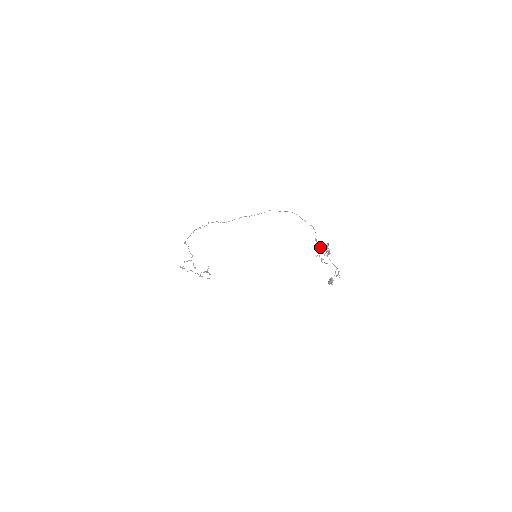
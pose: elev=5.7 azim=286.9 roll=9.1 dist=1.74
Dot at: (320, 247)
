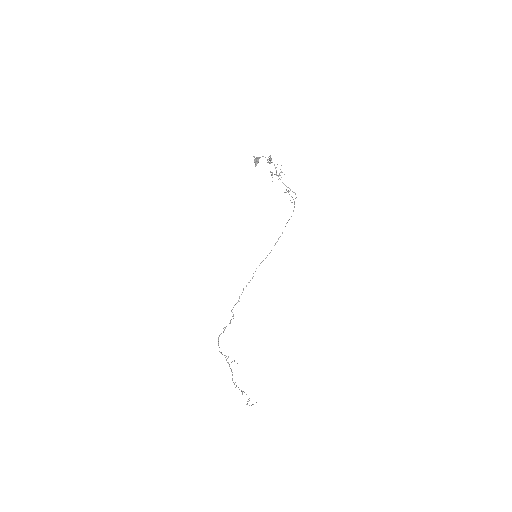
Dot at: occluded
